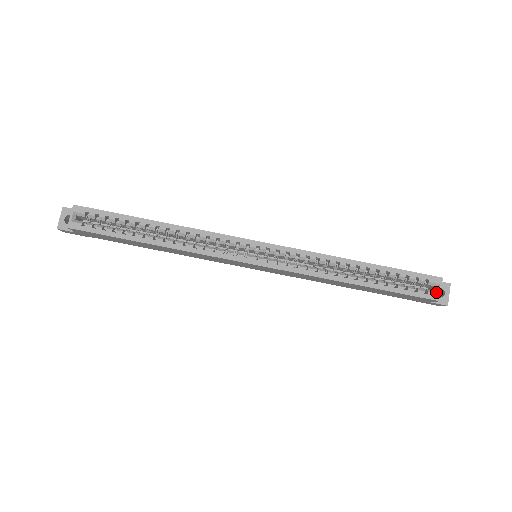
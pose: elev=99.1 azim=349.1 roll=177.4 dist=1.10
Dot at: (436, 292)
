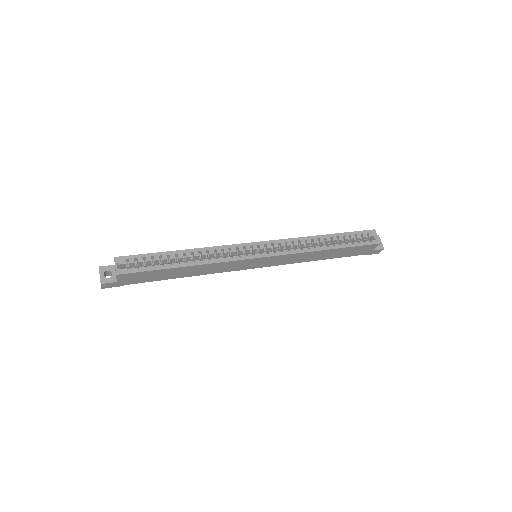
Dot at: (376, 239)
